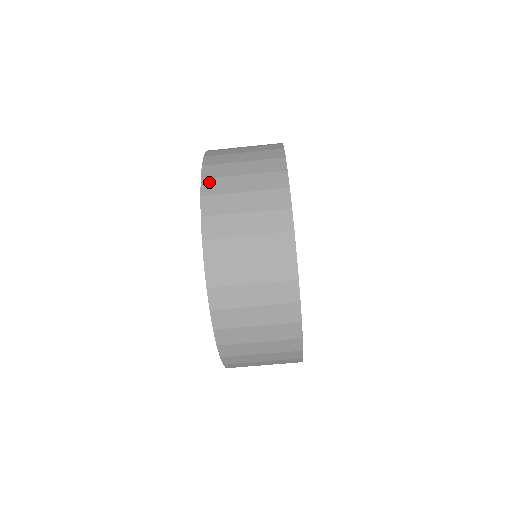
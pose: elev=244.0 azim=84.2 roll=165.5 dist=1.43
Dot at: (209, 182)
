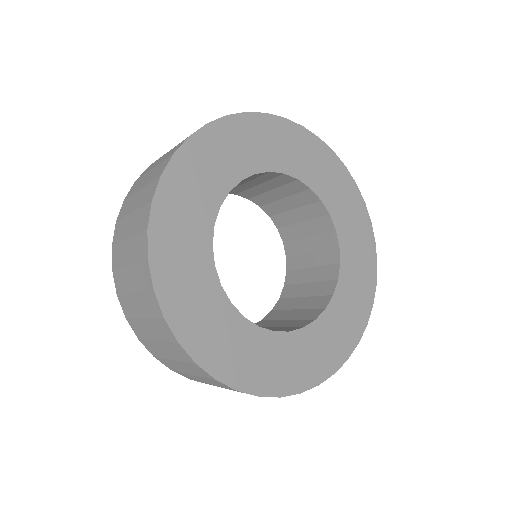
Dot at: (131, 323)
